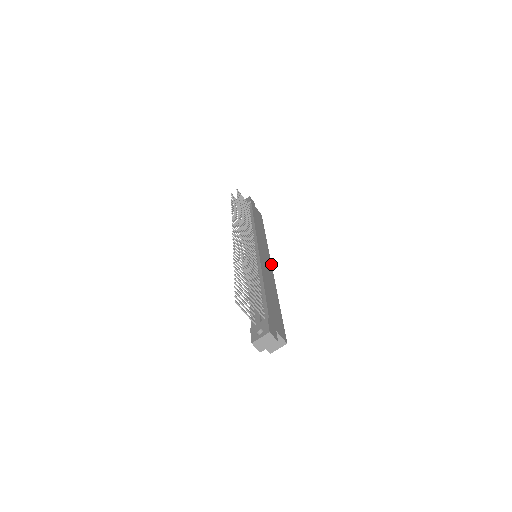
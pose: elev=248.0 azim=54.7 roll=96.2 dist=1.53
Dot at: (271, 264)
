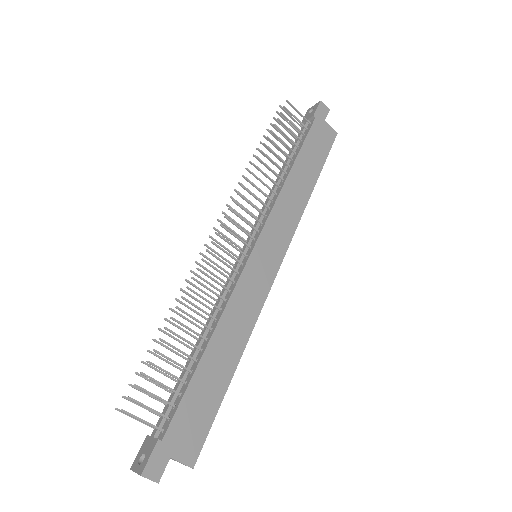
Dot at: (277, 271)
